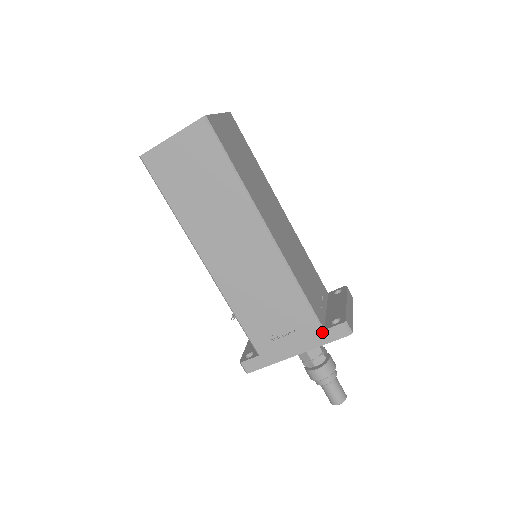
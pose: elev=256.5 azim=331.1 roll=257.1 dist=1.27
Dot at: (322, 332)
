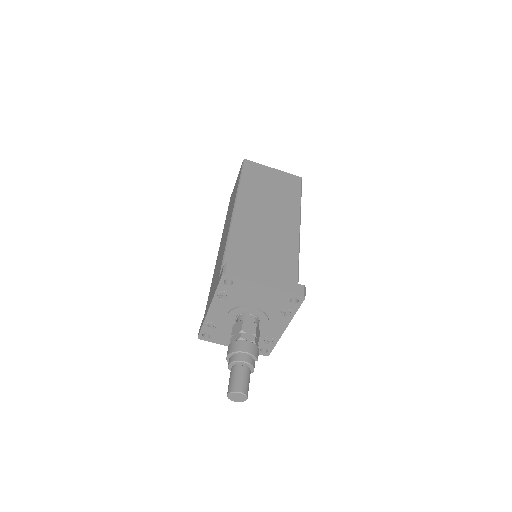
Dot at: (218, 280)
